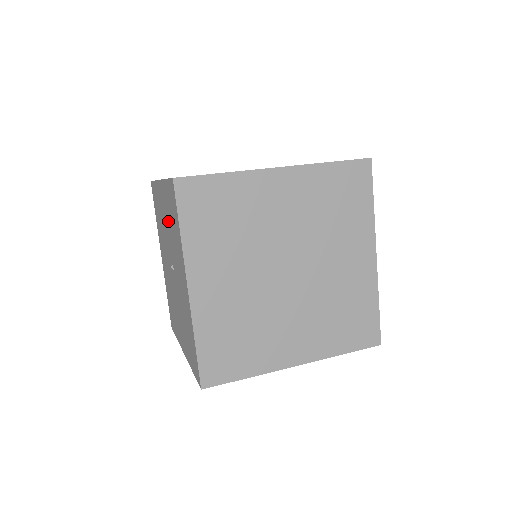
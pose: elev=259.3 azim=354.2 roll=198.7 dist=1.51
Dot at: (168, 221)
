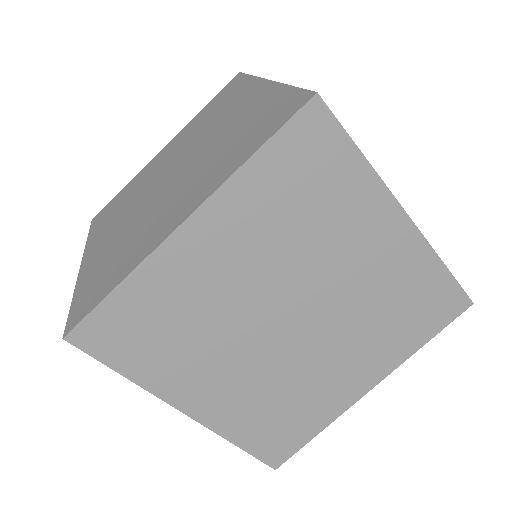
Dot at: occluded
